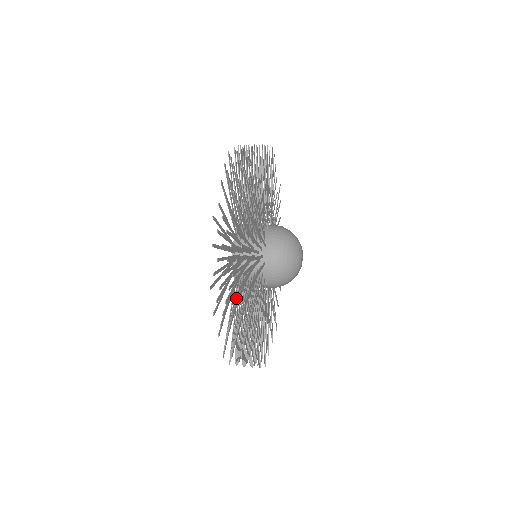
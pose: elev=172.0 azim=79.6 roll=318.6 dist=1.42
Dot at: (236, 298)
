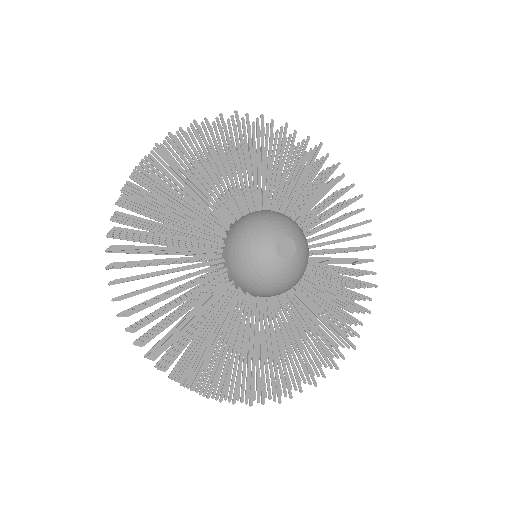
Dot at: (136, 325)
